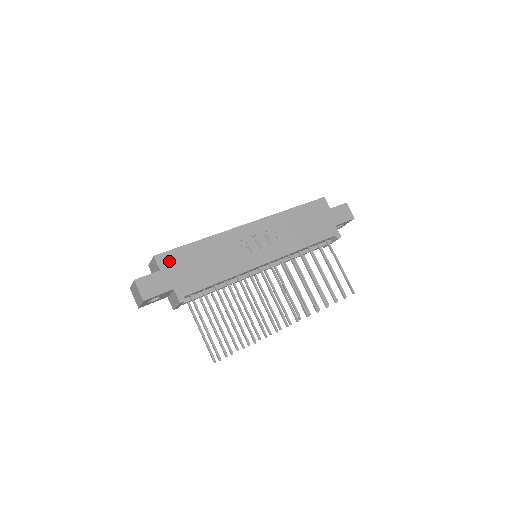
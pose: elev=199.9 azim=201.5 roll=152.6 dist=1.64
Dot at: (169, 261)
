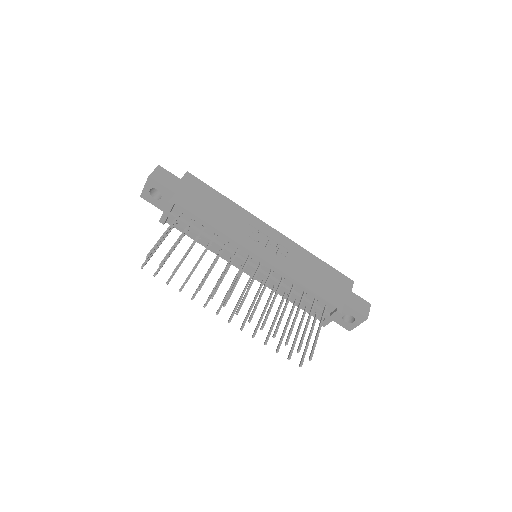
Dot at: (193, 183)
